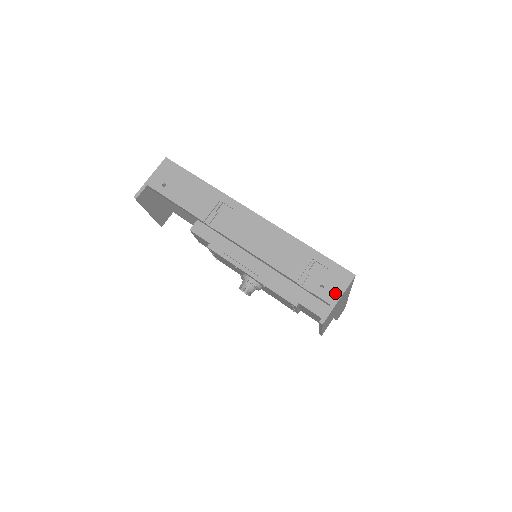
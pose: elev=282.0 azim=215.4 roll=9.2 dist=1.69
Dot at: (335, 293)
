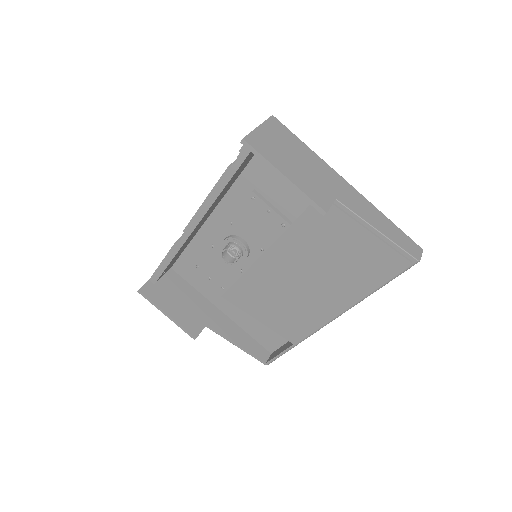
Dot at: occluded
